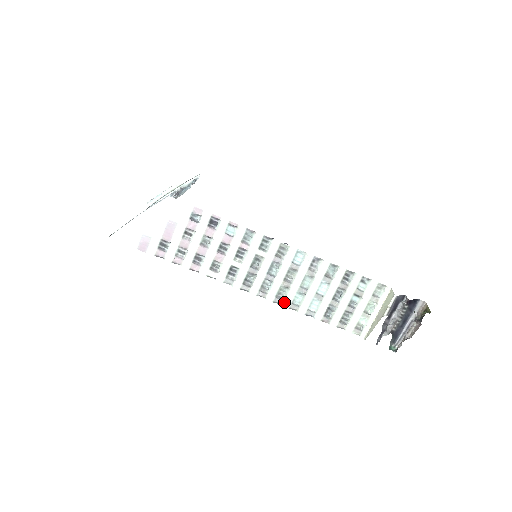
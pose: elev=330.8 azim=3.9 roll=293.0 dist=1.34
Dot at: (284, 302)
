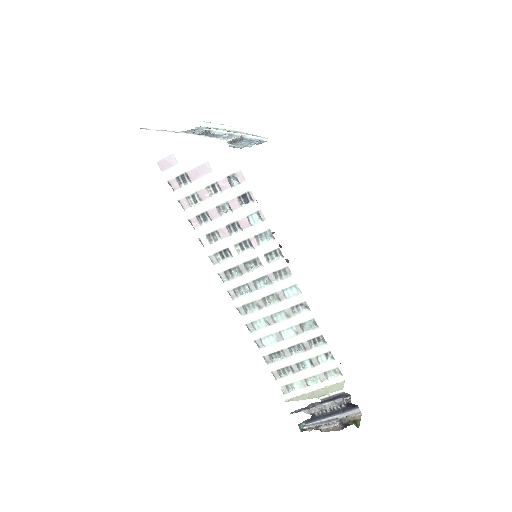
Dot at: (246, 316)
